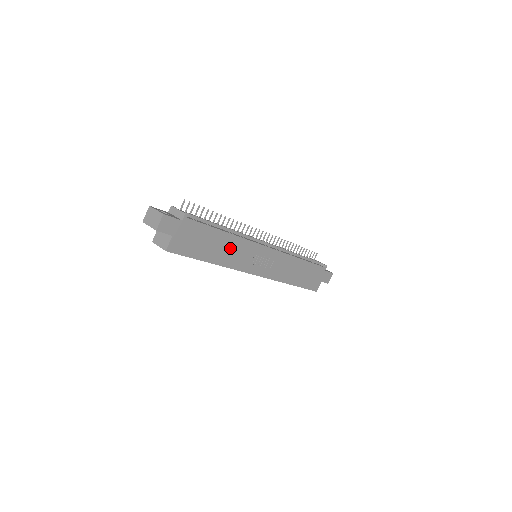
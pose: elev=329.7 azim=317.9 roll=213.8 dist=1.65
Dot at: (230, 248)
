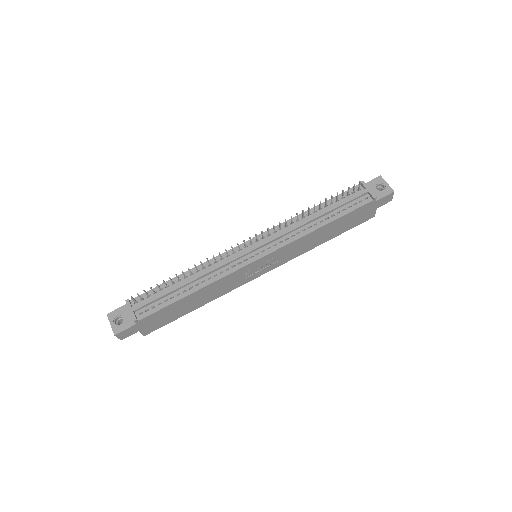
Dot at: (209, 292)
